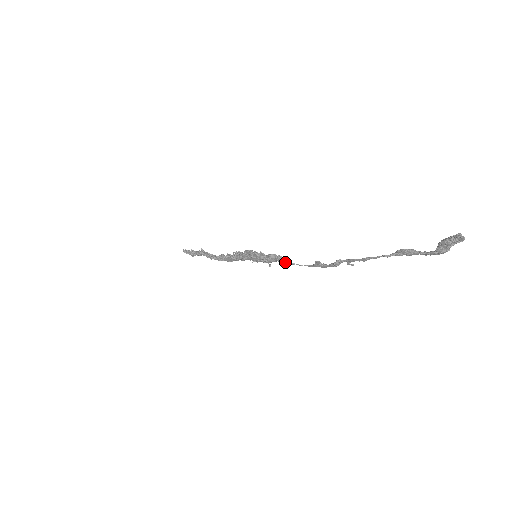
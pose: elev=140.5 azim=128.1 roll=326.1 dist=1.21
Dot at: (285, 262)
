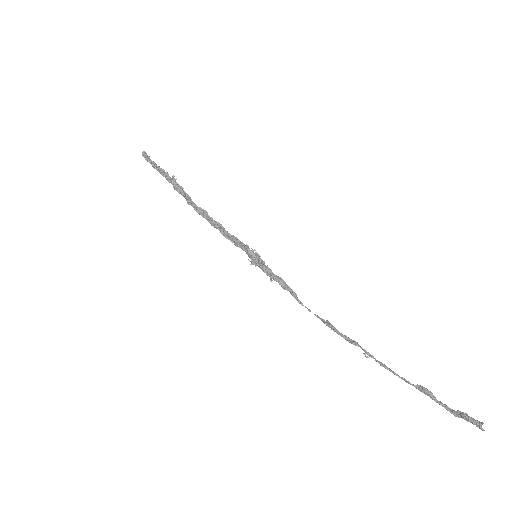
Dot at: (293, 295)
